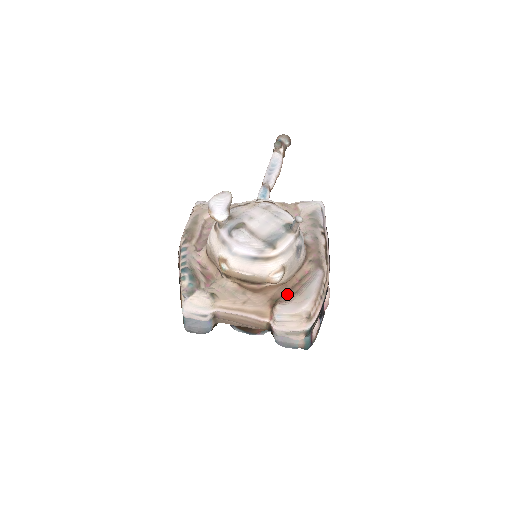
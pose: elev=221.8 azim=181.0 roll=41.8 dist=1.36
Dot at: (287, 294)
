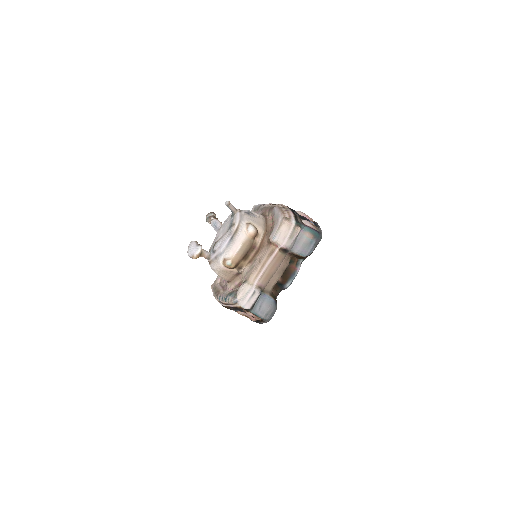
Dot at: (270, 231)
